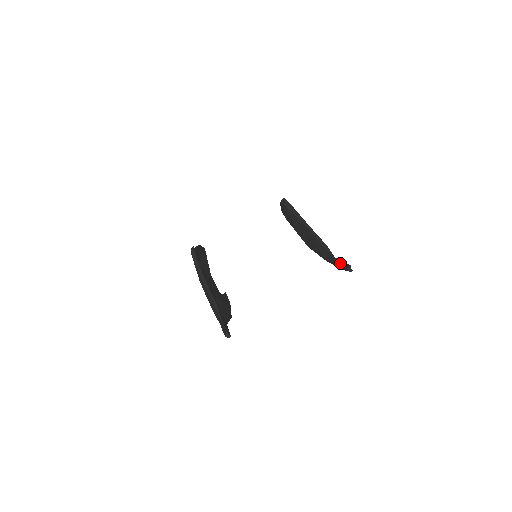
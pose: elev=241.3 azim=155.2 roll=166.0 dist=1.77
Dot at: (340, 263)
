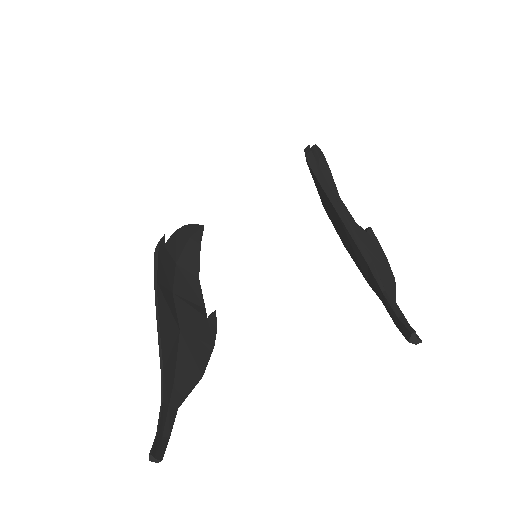
Dot at: (393, 312)
